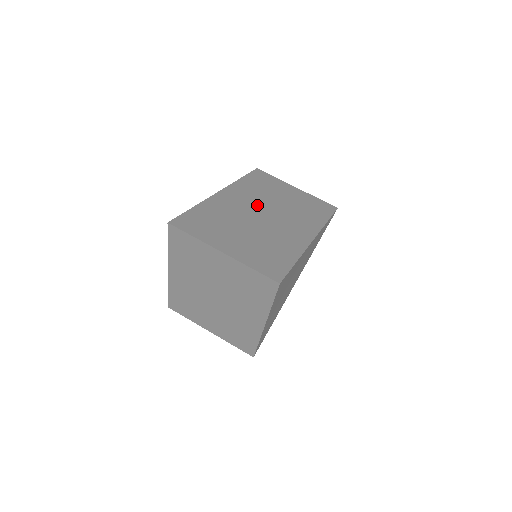
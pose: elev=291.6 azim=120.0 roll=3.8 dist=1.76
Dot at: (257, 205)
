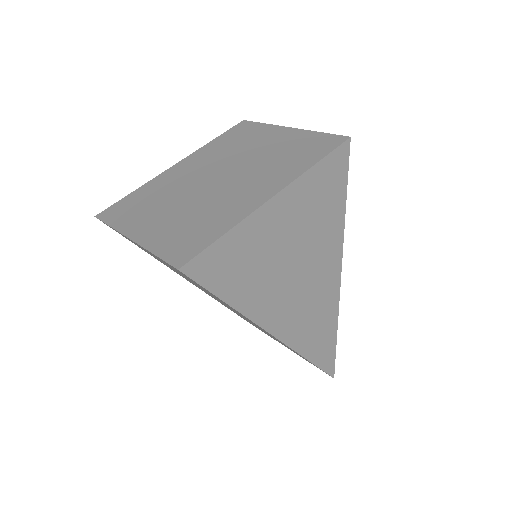
Dot at: occluded
